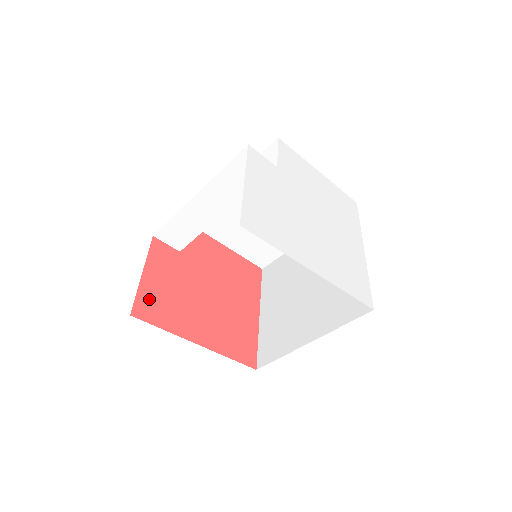
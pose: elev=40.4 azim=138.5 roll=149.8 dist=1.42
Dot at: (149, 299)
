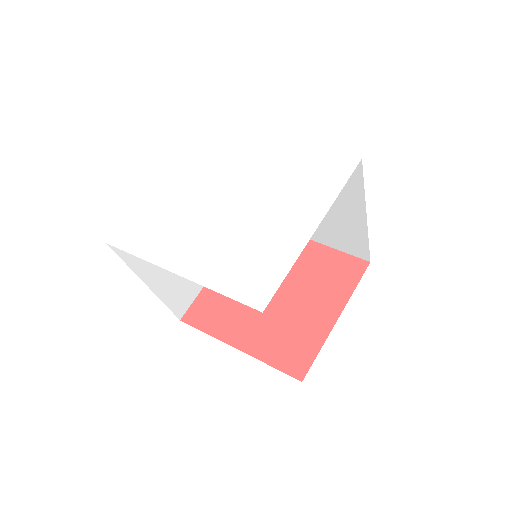
Dot at: (203, 306)
